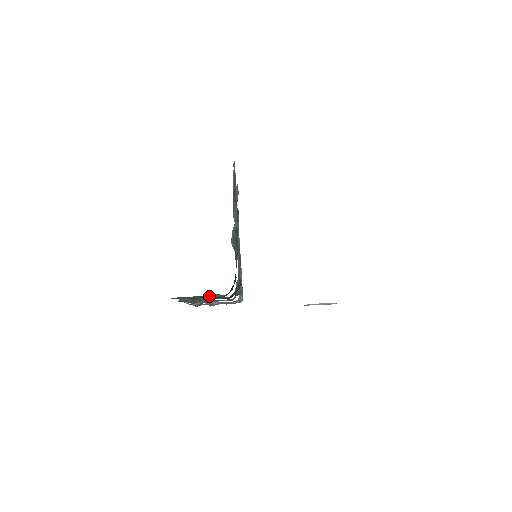
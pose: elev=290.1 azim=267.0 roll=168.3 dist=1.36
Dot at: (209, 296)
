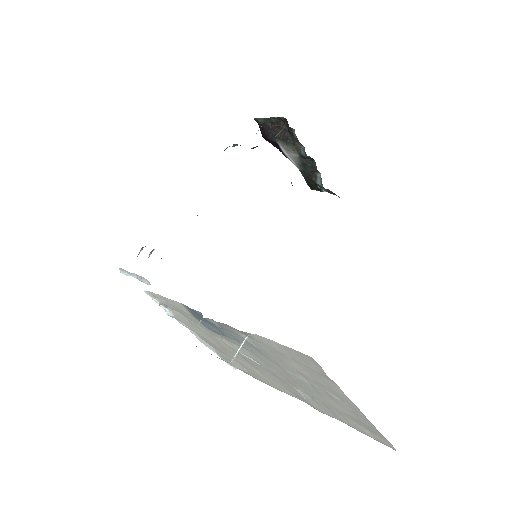
Dot at: occluded
